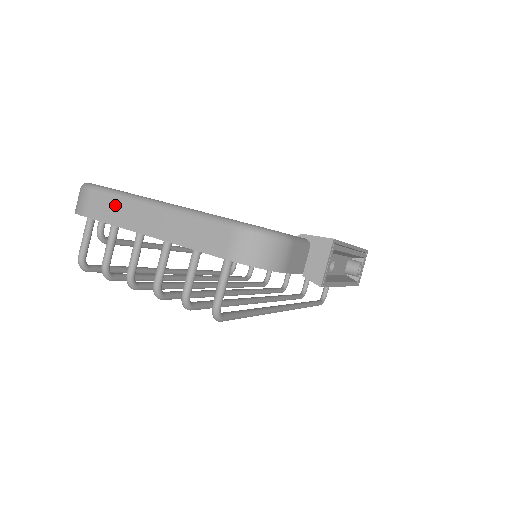
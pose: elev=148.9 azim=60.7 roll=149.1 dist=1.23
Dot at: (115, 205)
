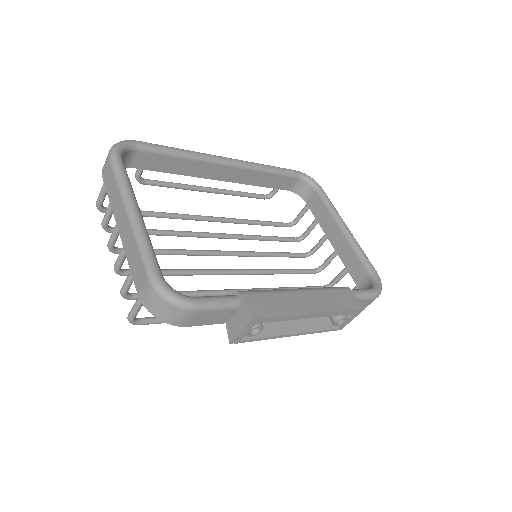
Dot at: (114, 186)
